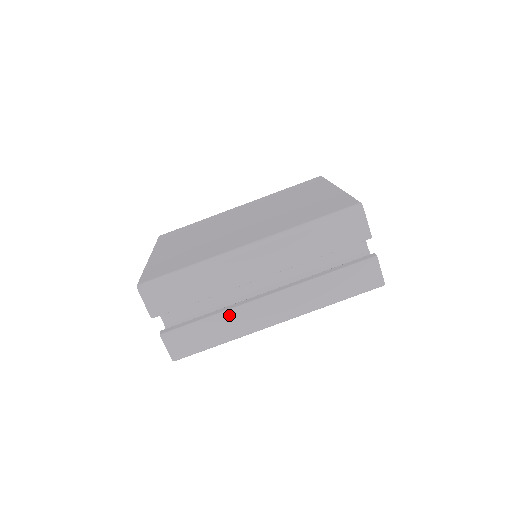
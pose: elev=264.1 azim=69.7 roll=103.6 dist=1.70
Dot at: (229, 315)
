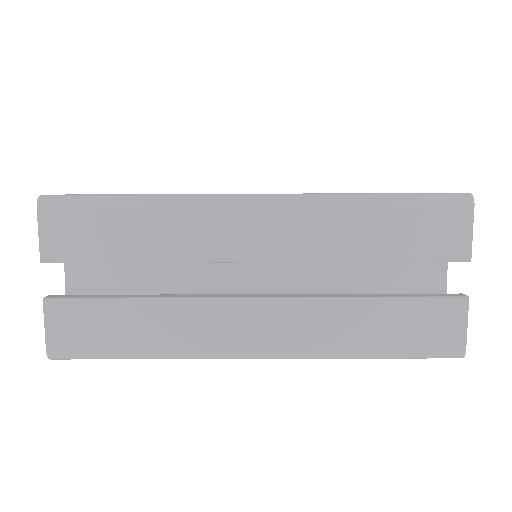
Dot at: (176, 308)
